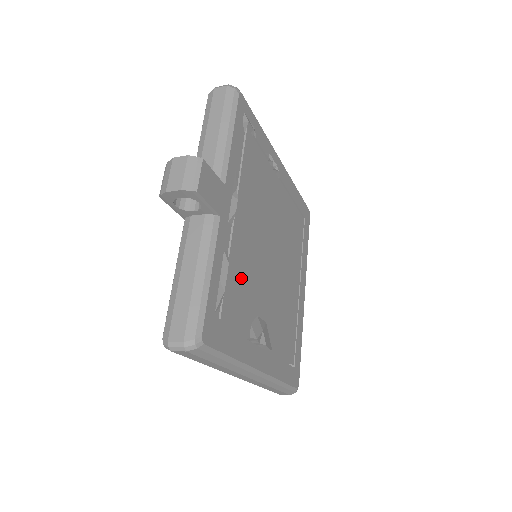
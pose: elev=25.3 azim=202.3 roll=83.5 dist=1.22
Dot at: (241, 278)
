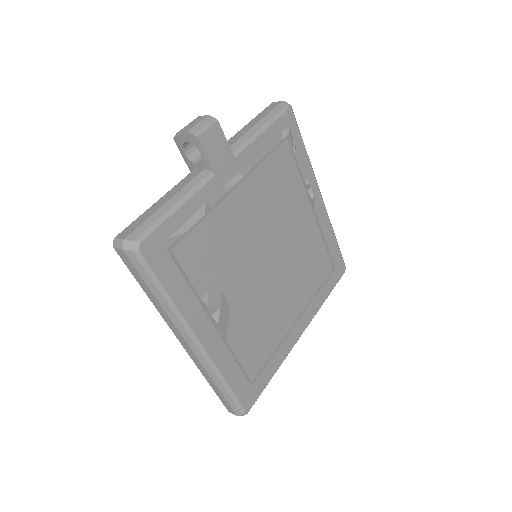
Dot at: (216, 242)
